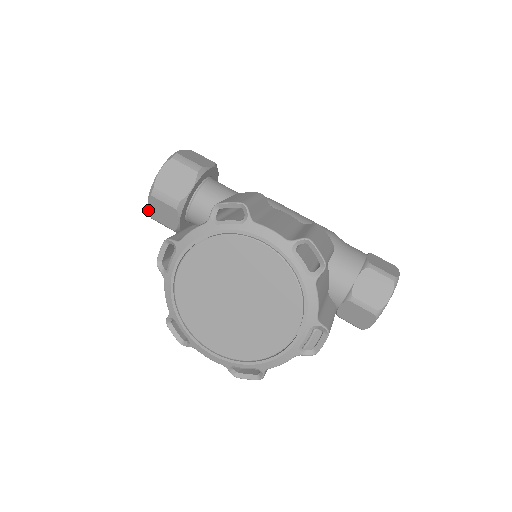
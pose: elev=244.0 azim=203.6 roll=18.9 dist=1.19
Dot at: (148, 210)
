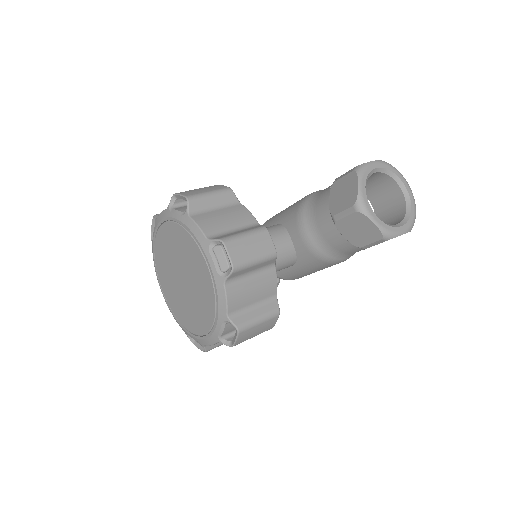
Dot at: occluded
